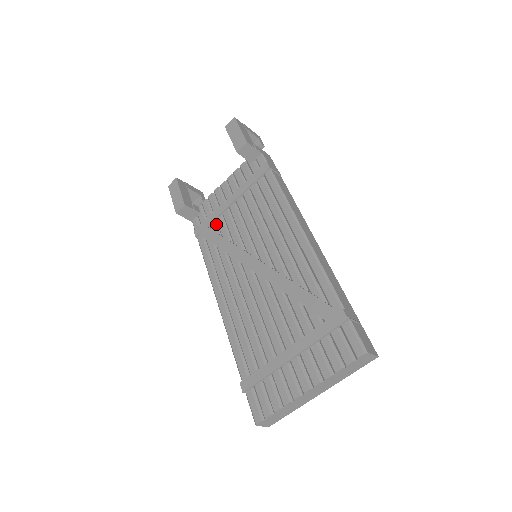
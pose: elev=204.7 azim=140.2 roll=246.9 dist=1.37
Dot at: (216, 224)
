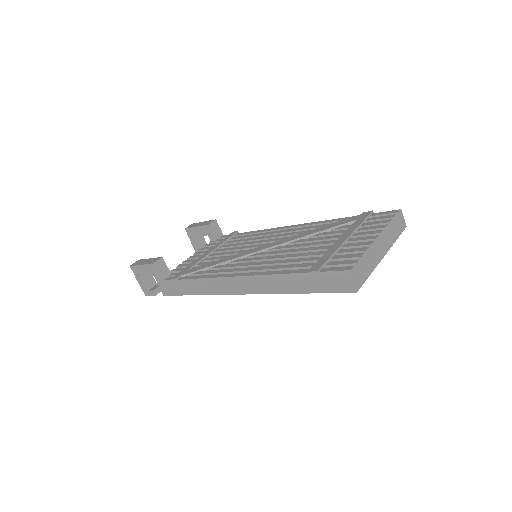
Dot at: occluded
